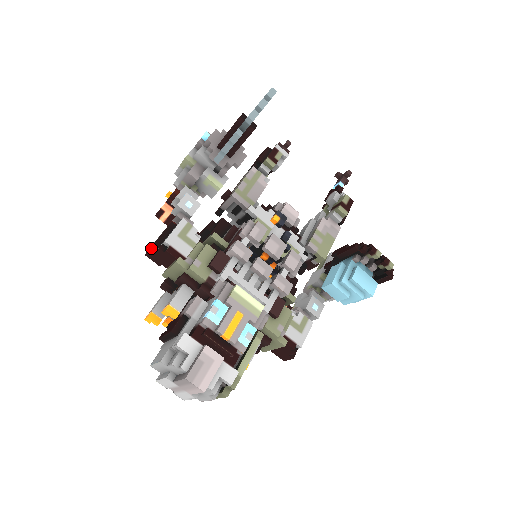
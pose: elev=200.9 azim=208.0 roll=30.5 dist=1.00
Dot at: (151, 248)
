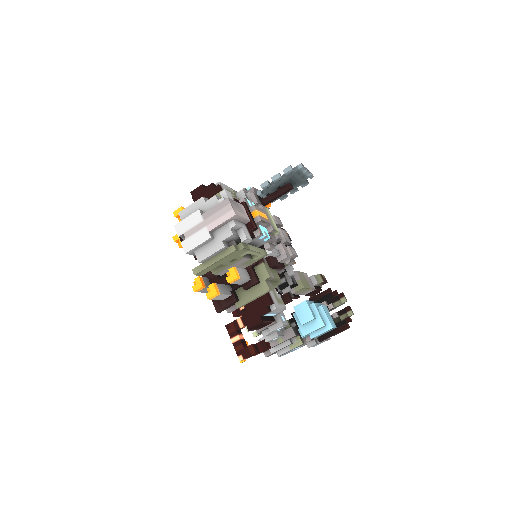
Dot at: (203, 185)
